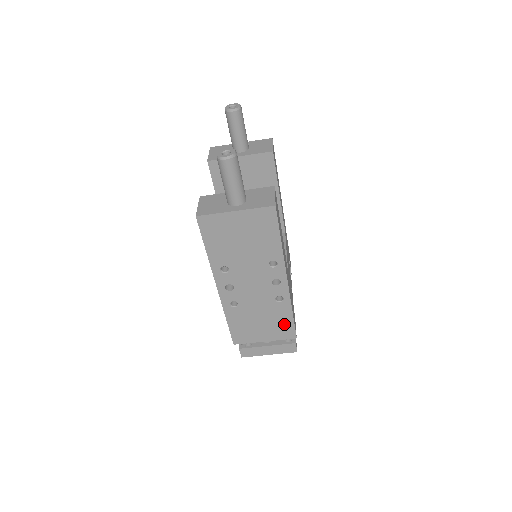
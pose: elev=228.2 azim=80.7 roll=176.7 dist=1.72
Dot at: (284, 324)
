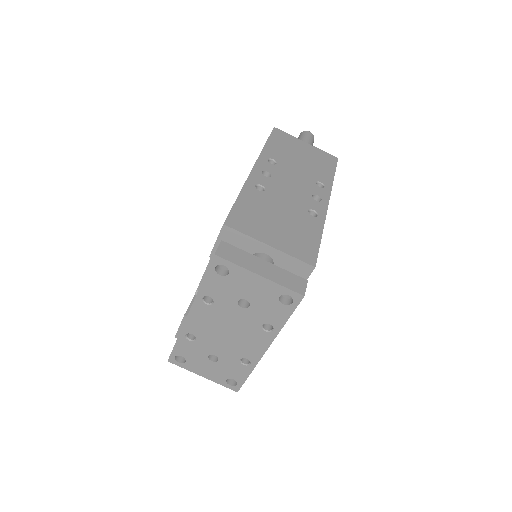
Dot at: (306, 240)
